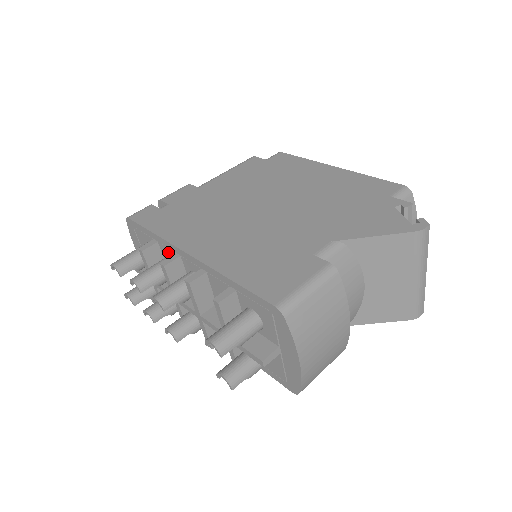
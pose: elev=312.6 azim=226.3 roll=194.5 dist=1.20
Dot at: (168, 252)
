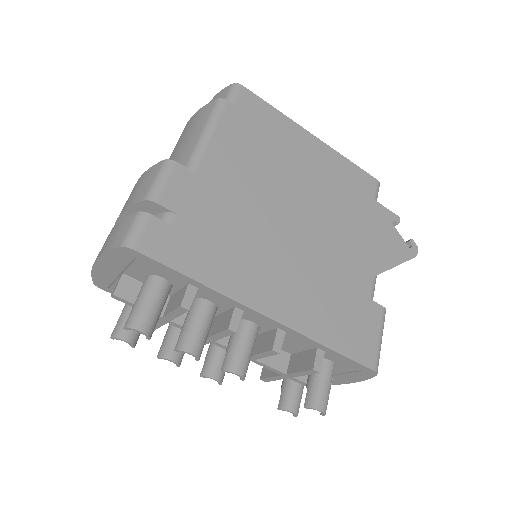
Dot at: (213, 299)
